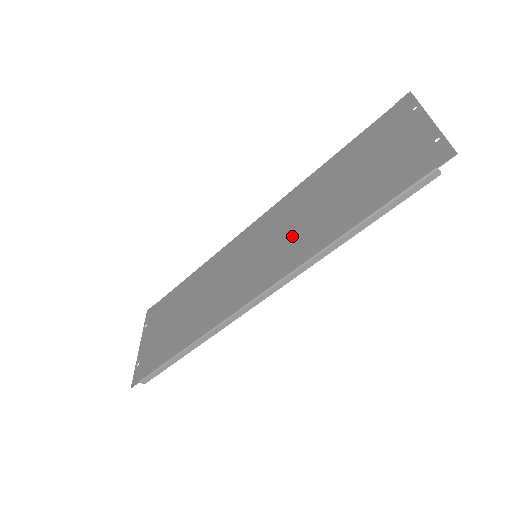
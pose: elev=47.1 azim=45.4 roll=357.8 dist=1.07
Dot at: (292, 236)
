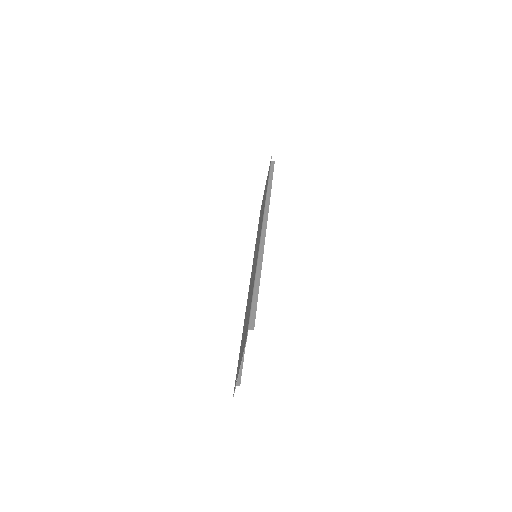
Dot at: occluded
